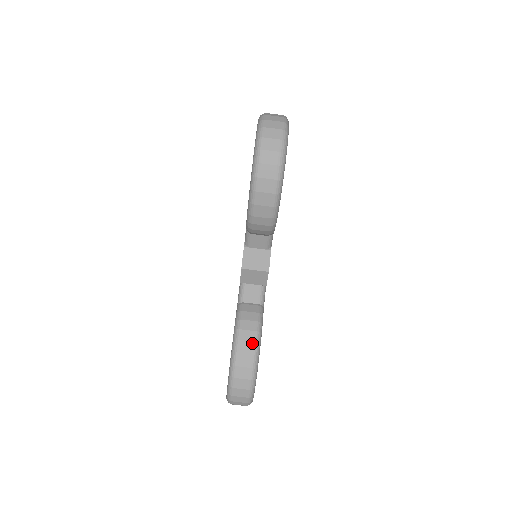
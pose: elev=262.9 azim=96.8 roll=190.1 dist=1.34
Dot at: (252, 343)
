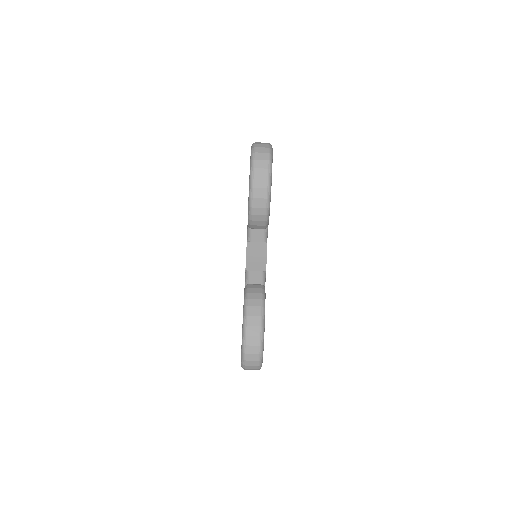
Dot at: (259, 307)
